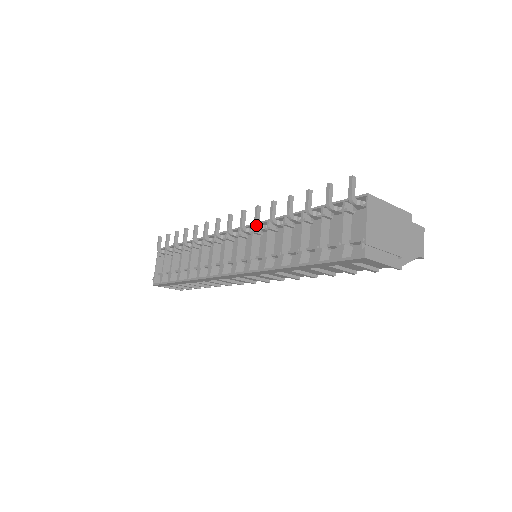
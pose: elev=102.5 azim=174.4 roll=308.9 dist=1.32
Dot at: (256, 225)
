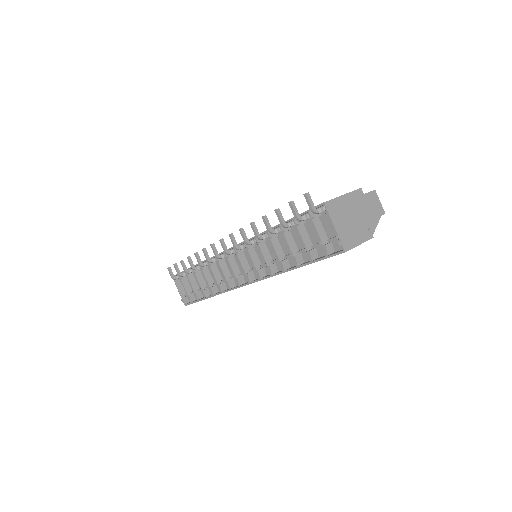
Dot at: (247, 244)
